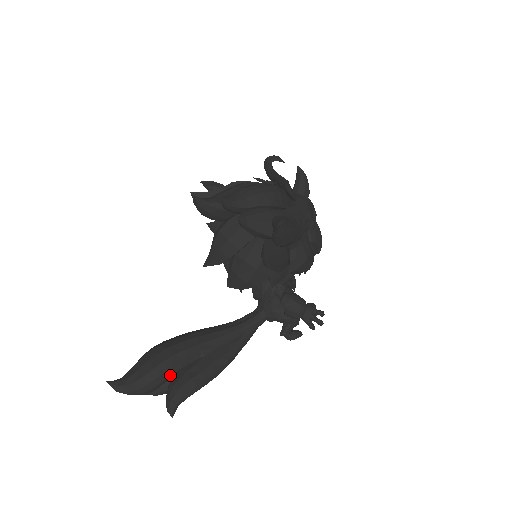
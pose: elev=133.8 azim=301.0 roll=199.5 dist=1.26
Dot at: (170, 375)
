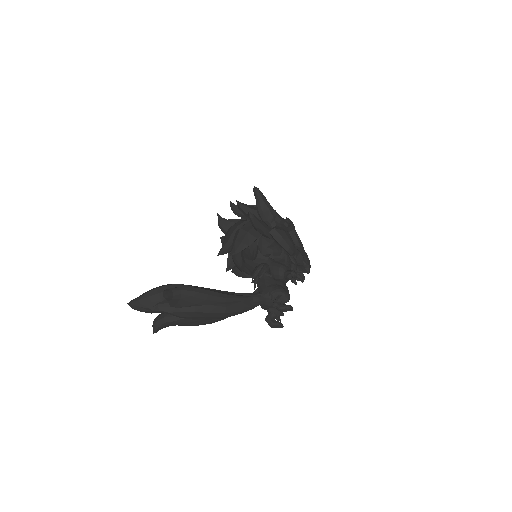
Dot at: occluded
